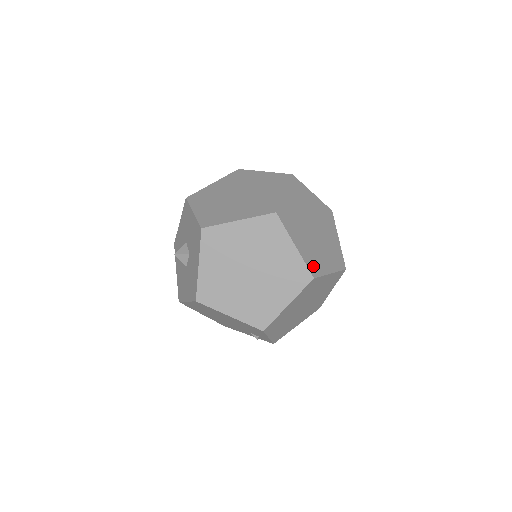
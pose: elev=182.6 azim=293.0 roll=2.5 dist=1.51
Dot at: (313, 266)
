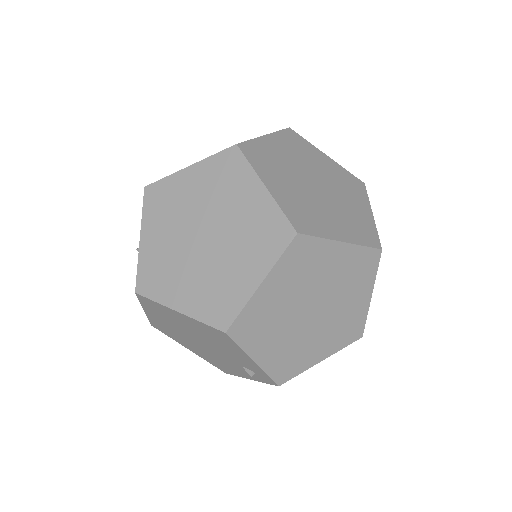
Dot at: (300, 220)
